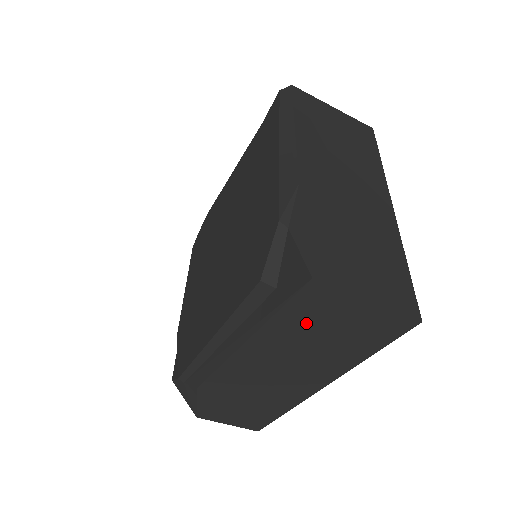
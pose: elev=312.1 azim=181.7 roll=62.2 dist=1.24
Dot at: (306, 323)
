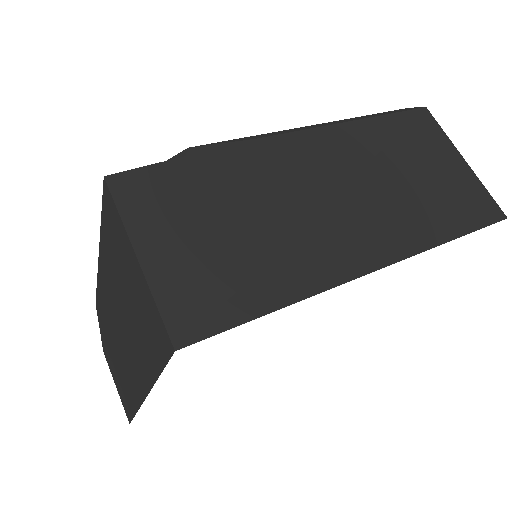
Dot at: (116, 259)
